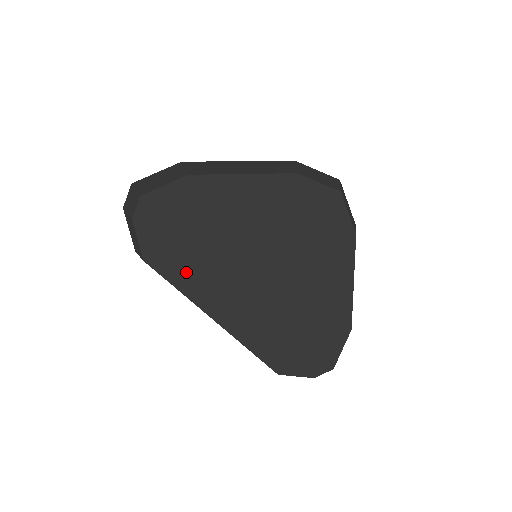
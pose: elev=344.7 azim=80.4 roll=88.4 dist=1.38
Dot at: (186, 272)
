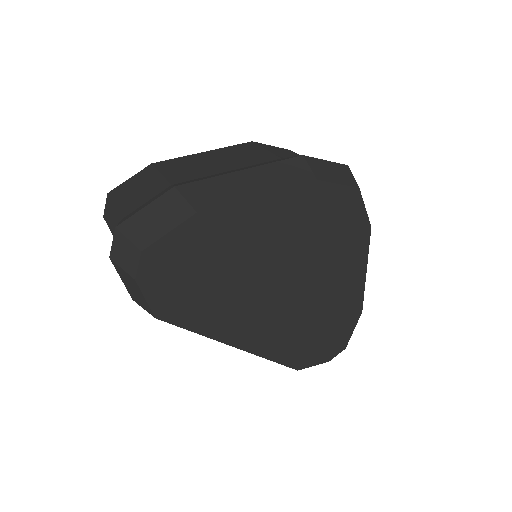
Dot at: (204, 314)
